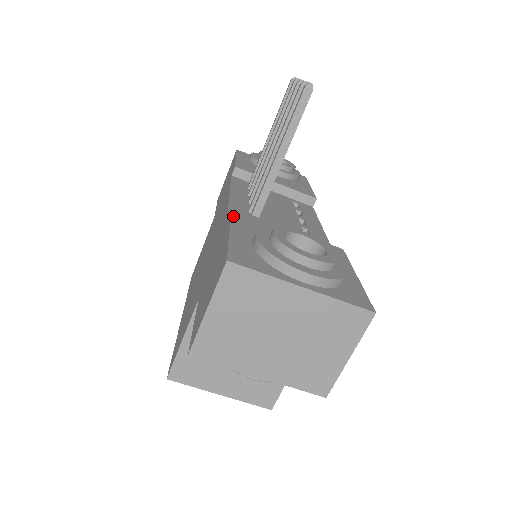
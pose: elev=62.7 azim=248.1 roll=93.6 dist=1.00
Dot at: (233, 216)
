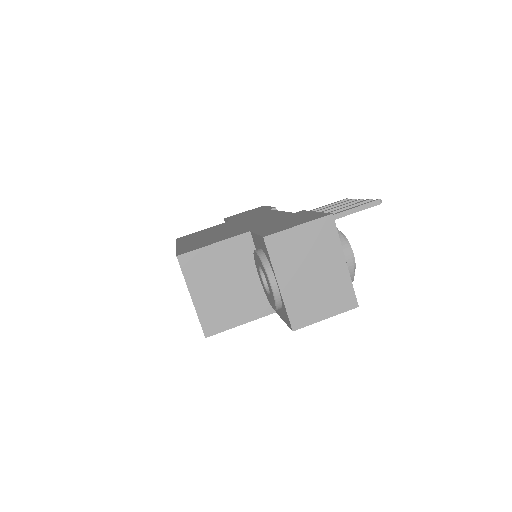
Dot at: occluded
